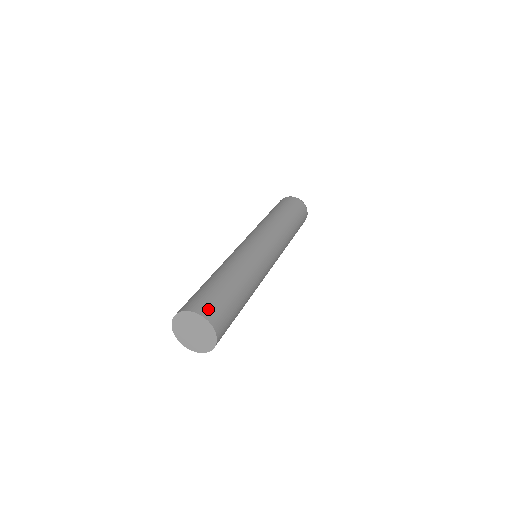
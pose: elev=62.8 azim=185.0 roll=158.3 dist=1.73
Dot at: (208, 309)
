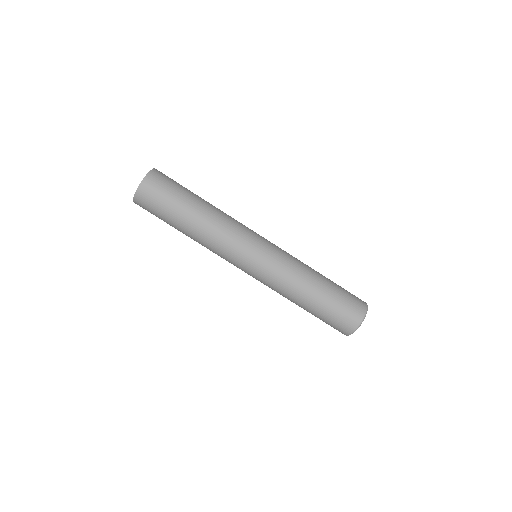
Dot at: (163, 174)
